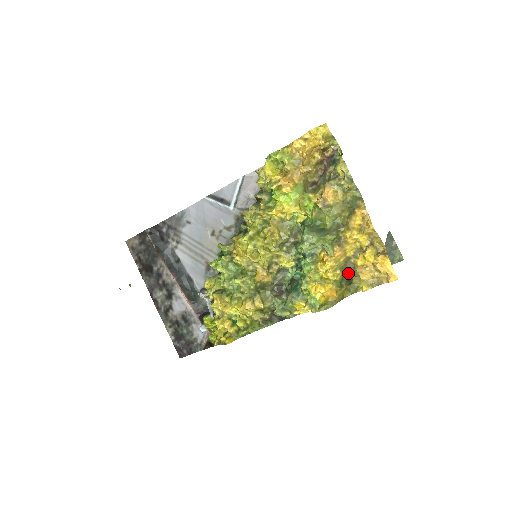
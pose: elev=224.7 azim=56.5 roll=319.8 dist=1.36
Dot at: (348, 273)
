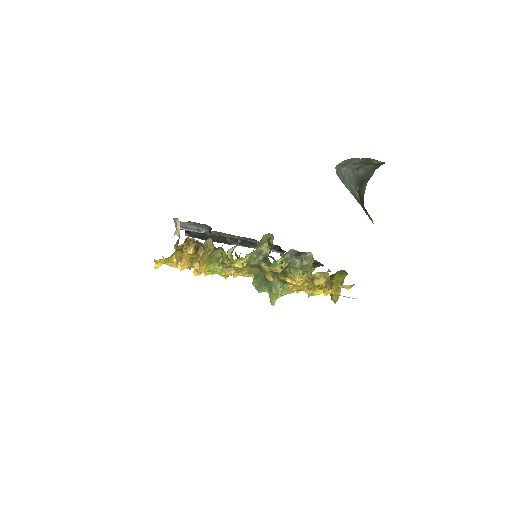
Dot at: occluded
